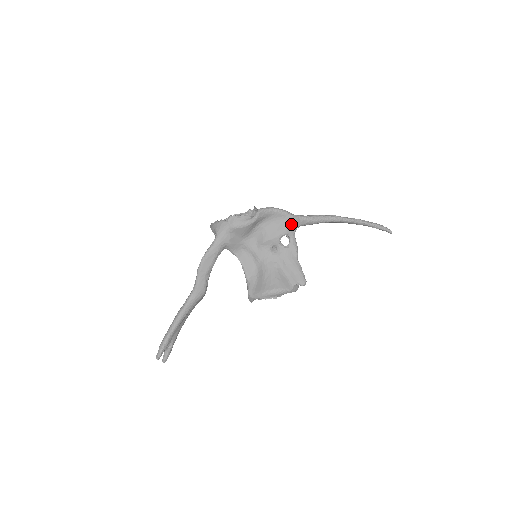
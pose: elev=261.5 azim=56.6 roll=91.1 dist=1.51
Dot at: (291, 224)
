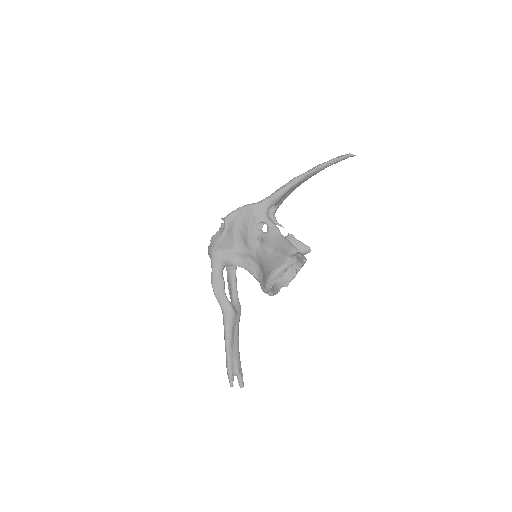
Dot at: (258, 212)
